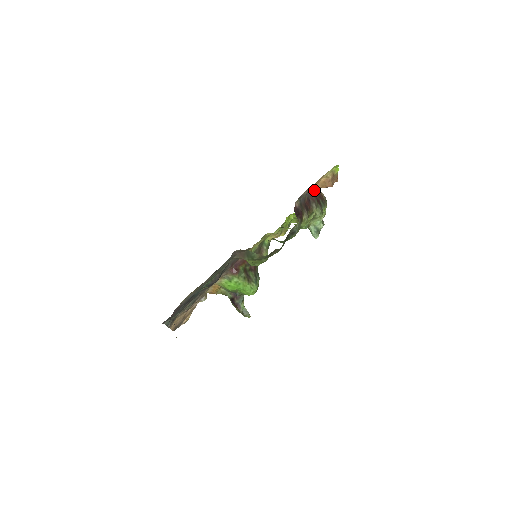
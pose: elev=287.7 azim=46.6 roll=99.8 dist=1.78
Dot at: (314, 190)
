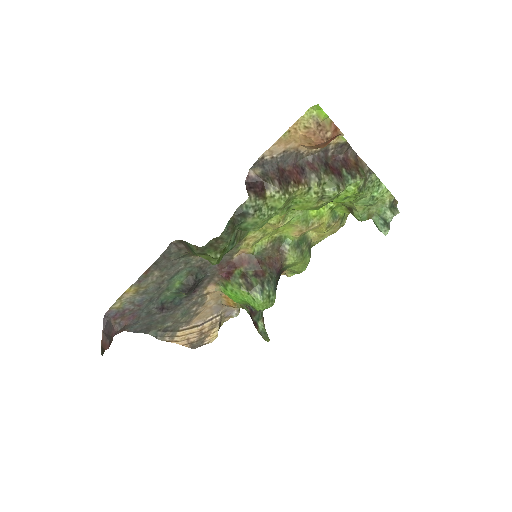
Dot at: (321, 155)
